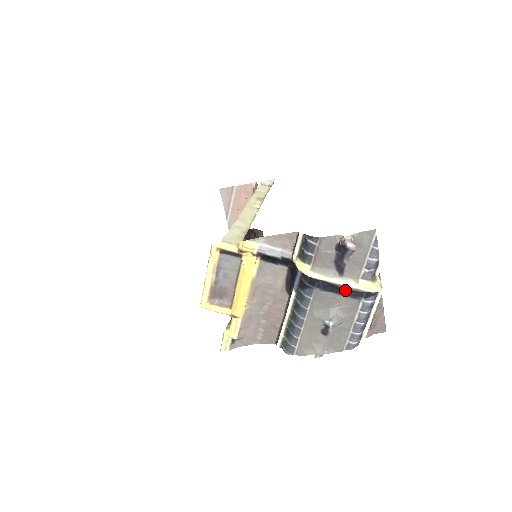
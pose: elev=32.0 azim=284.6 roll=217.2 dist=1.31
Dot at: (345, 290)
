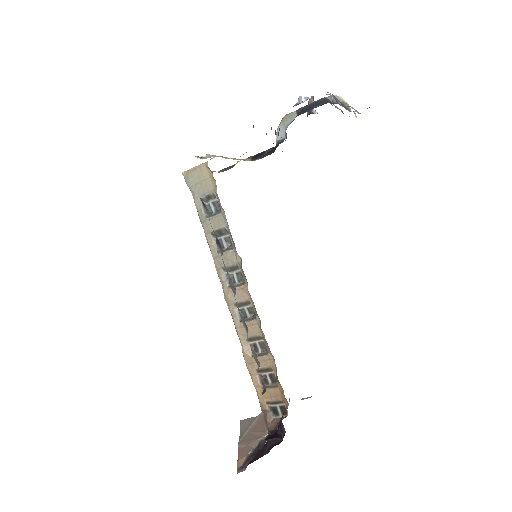
Dot at: (313, 105)
